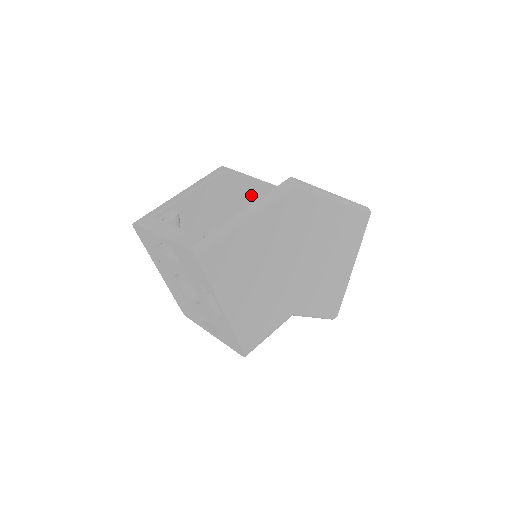
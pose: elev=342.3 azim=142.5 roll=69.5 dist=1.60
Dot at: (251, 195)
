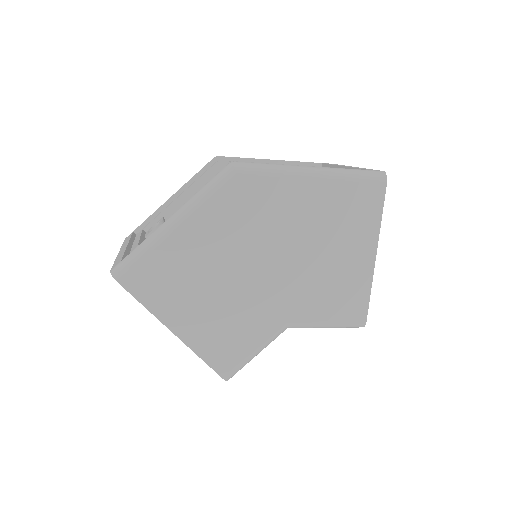
Dot at: occluded
